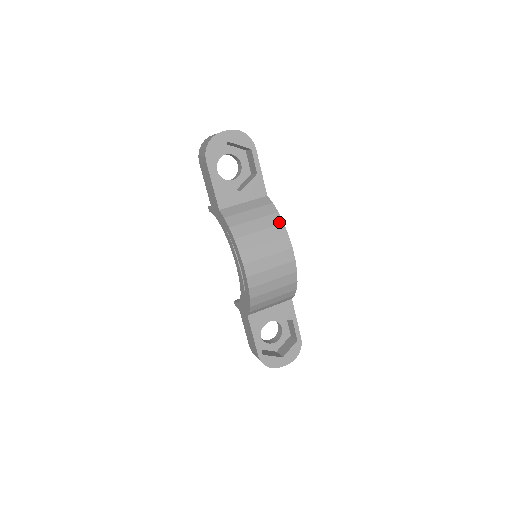
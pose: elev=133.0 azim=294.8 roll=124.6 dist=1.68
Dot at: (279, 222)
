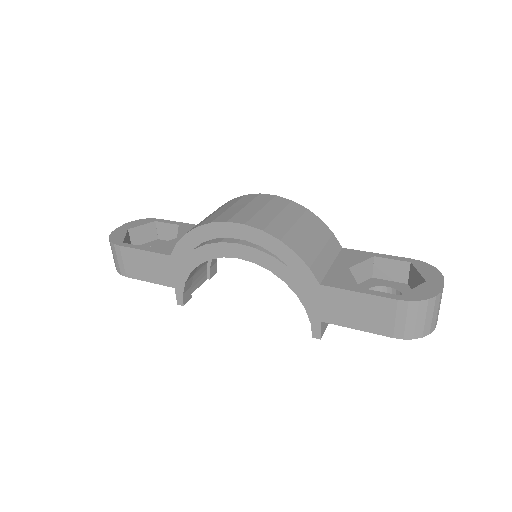
Dot at: (227, 202)
